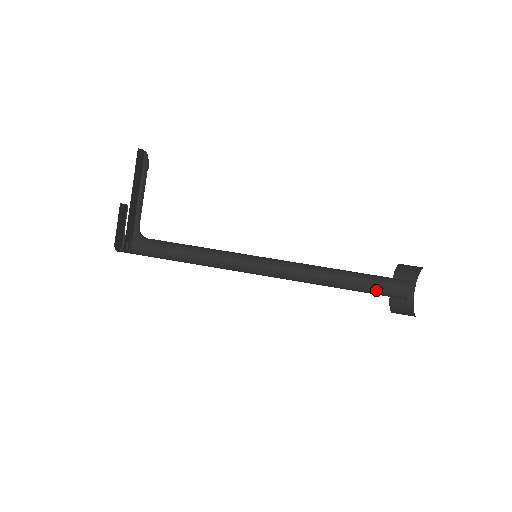
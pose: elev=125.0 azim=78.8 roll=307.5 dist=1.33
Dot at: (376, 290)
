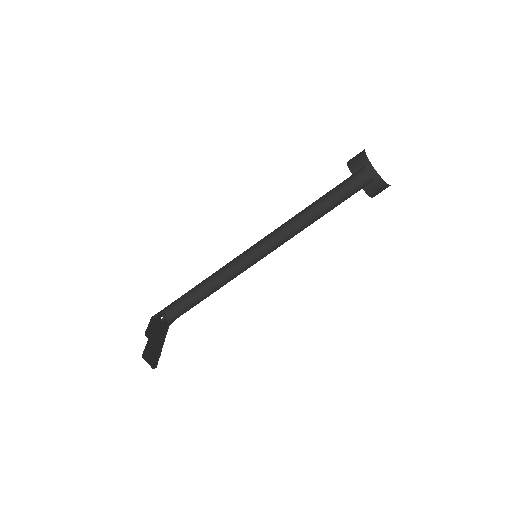
Dot at: (342, 183)
